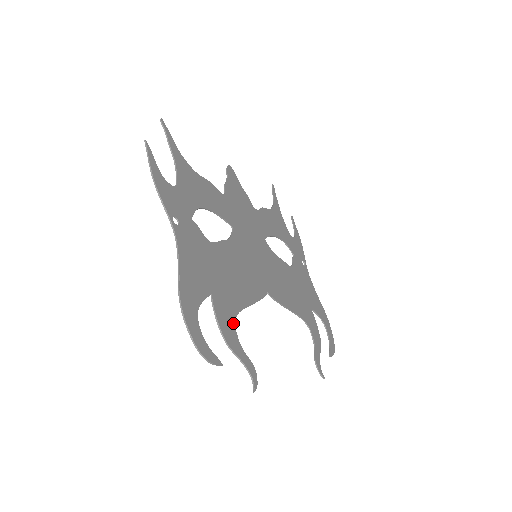
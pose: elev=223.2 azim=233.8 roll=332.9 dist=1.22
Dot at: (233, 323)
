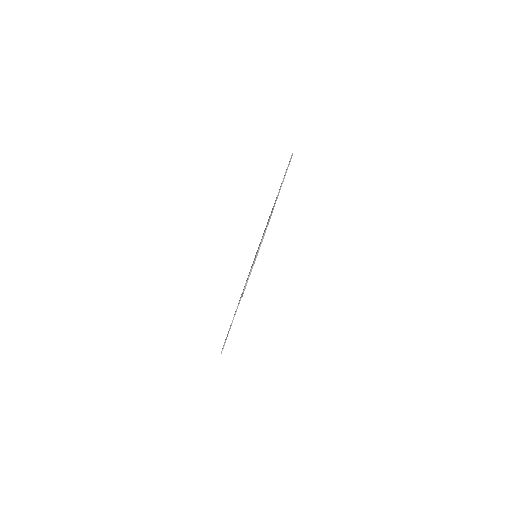
Dot at: occluded
